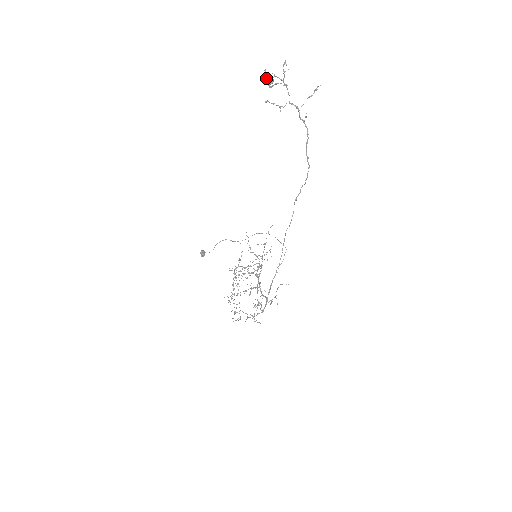
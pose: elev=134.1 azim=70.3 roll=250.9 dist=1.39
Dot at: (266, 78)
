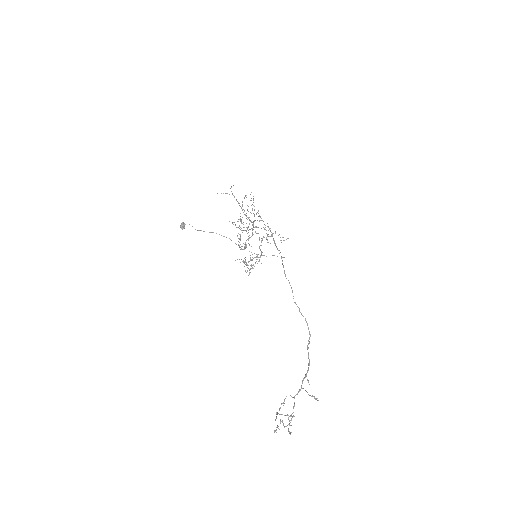
Dot at: occluded
